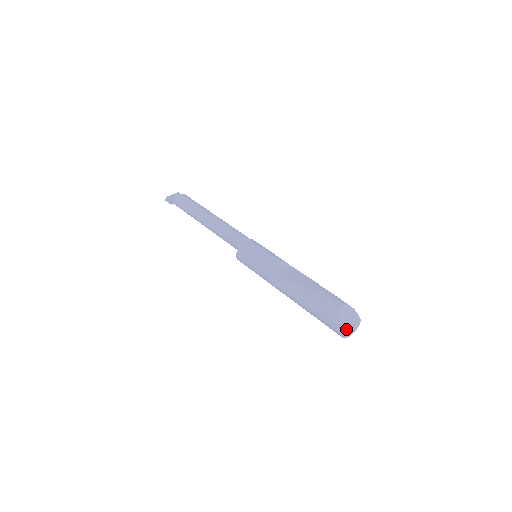
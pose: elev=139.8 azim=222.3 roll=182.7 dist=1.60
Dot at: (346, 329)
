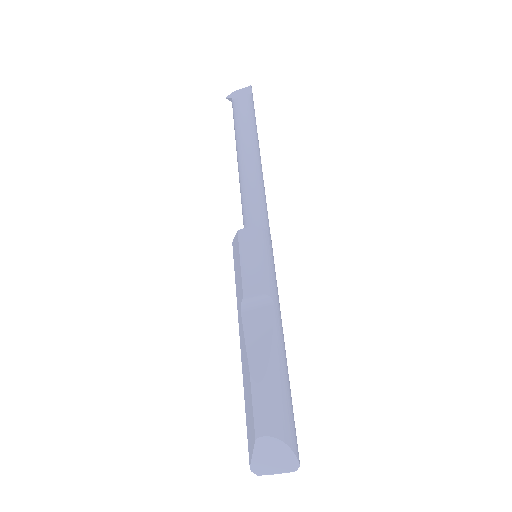
Dot at: (263, 469)
